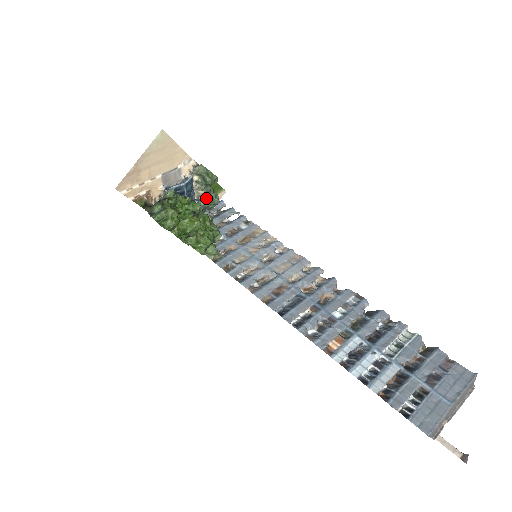
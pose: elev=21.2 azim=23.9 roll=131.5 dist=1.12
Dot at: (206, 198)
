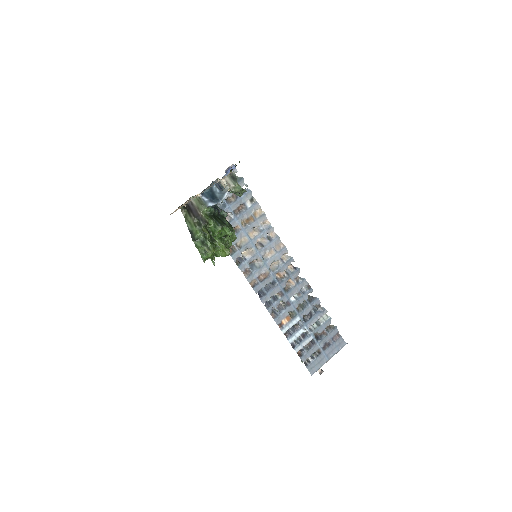
Dot at: occluded
